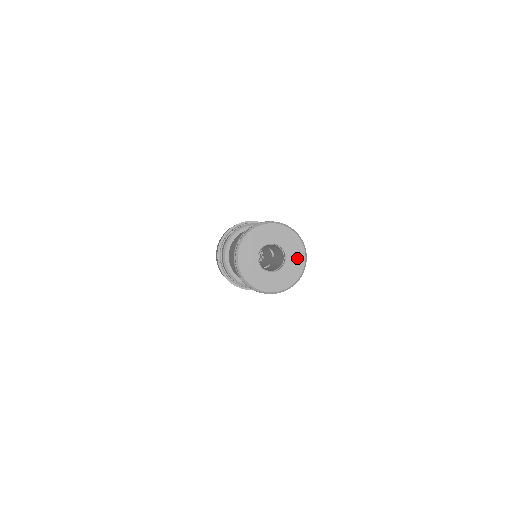
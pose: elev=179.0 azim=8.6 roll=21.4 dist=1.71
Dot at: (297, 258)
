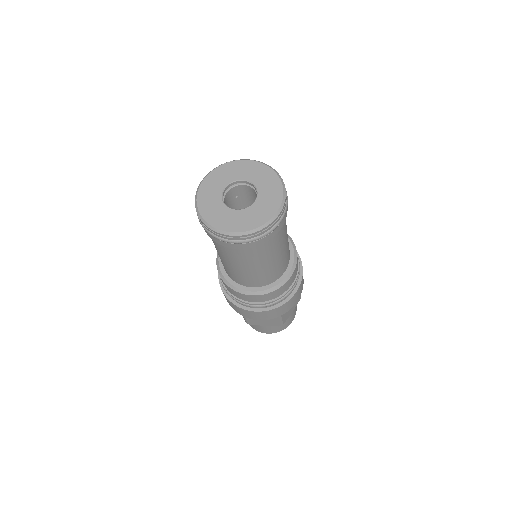
Dot at: (272, 191)
